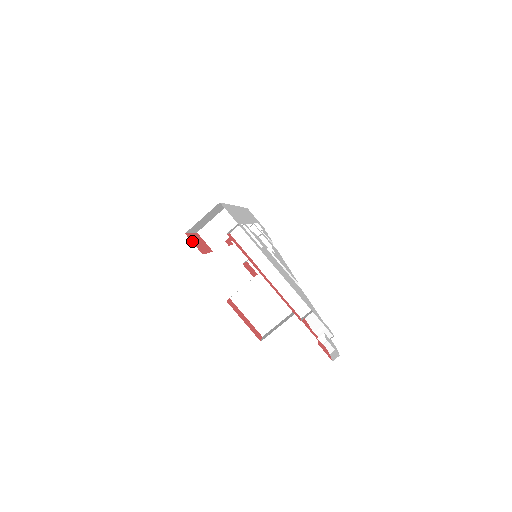
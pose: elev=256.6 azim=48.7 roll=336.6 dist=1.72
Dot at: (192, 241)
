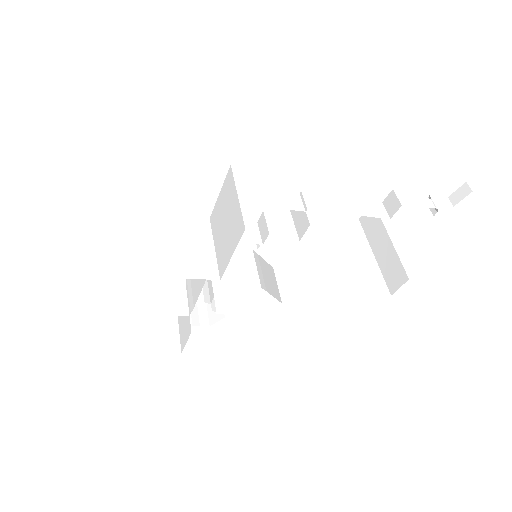
Dot at: occluded
